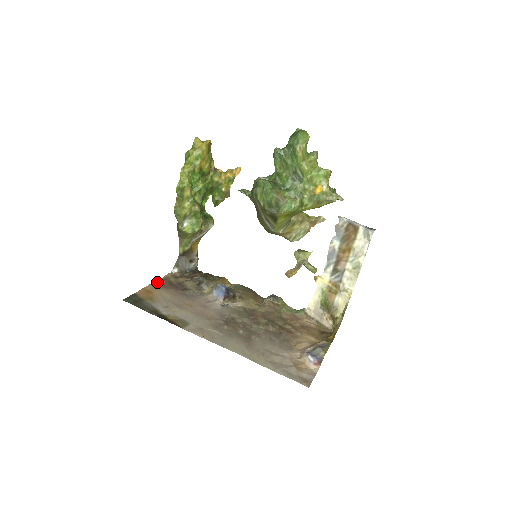
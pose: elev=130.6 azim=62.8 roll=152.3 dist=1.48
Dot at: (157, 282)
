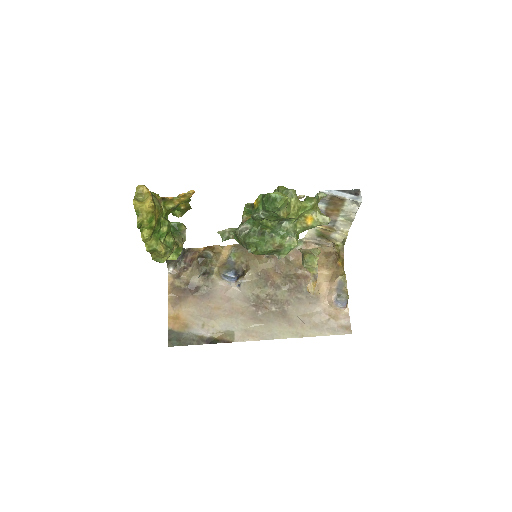
Dot at: (171, 298)
